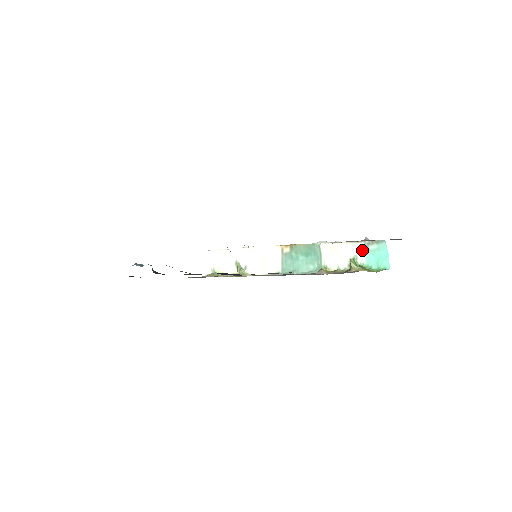
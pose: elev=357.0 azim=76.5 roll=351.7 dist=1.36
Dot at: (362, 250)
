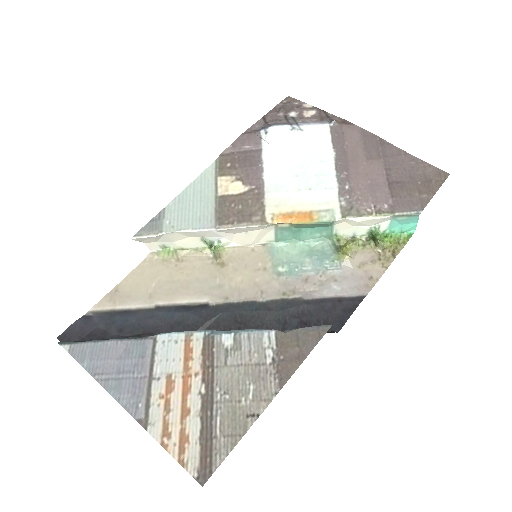
Dot at: (387, 220)
